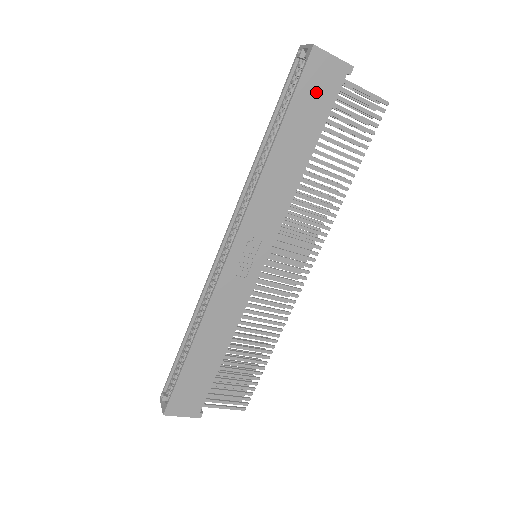
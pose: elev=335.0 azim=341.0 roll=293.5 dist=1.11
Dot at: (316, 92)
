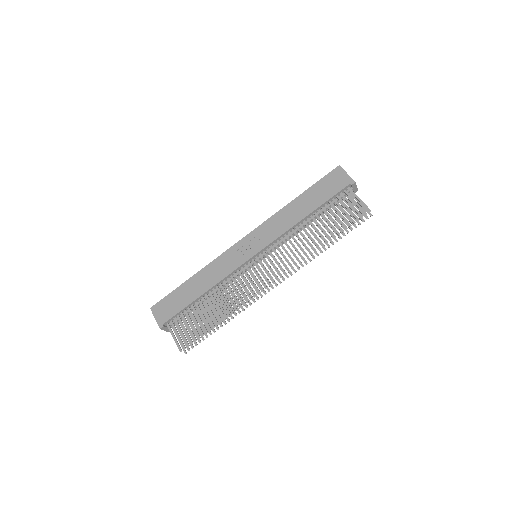
Dot at: (330, 185)
